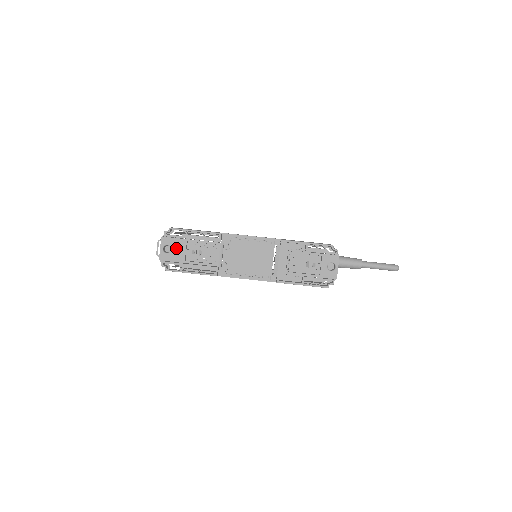
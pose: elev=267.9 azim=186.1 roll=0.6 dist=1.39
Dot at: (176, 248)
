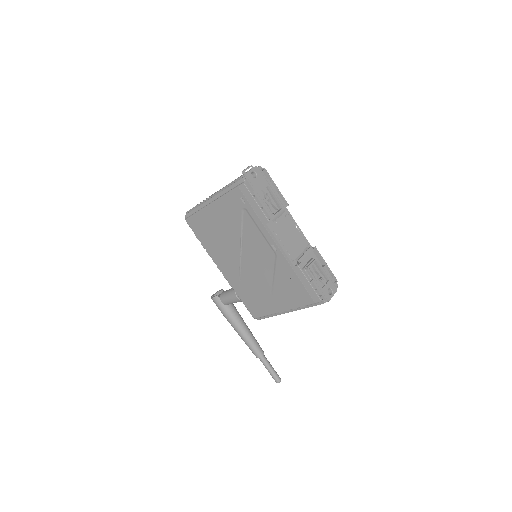
Dot at: (260, 181)
